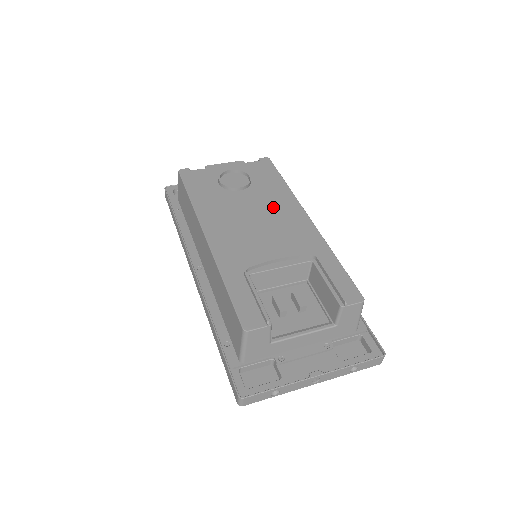
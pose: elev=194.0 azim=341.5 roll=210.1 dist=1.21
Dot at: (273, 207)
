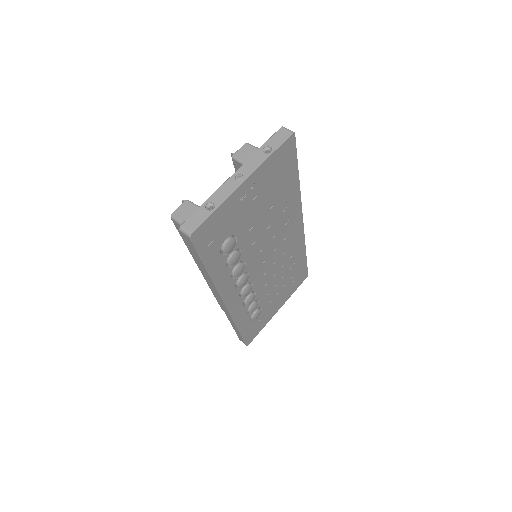
Dot at: occluded
